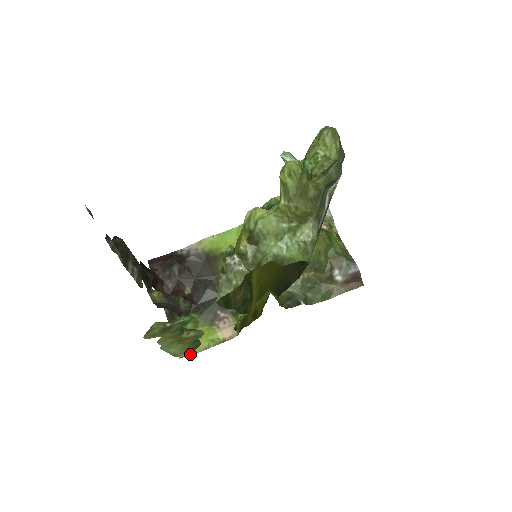
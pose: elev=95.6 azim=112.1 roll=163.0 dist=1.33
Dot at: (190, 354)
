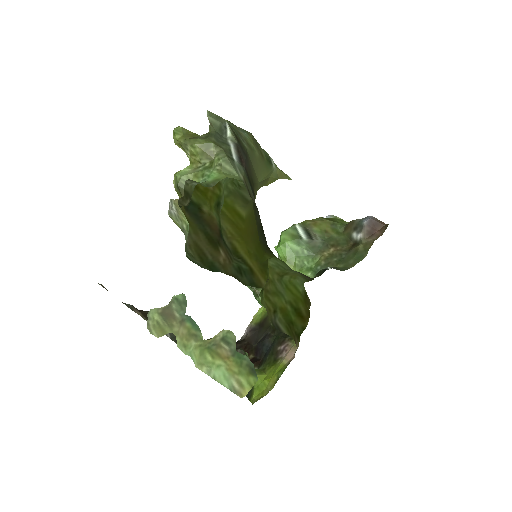
Dot at: (263, 396)
